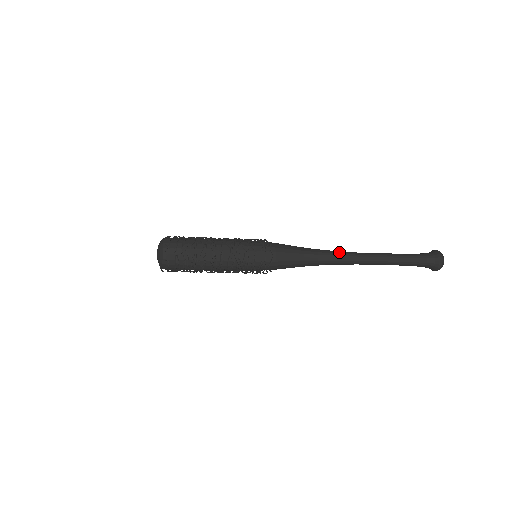
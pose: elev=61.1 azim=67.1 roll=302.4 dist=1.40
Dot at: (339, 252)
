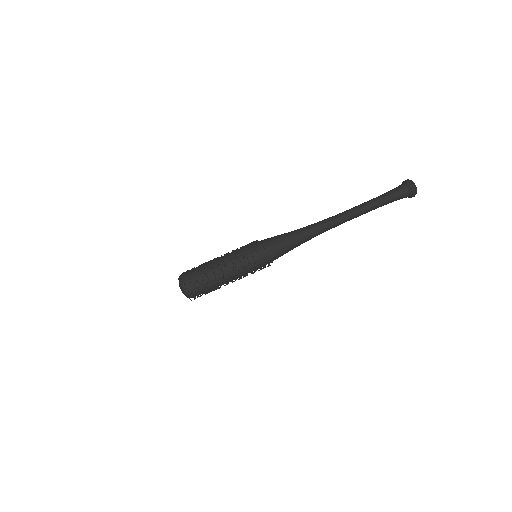
Dot at: (321, 222)
